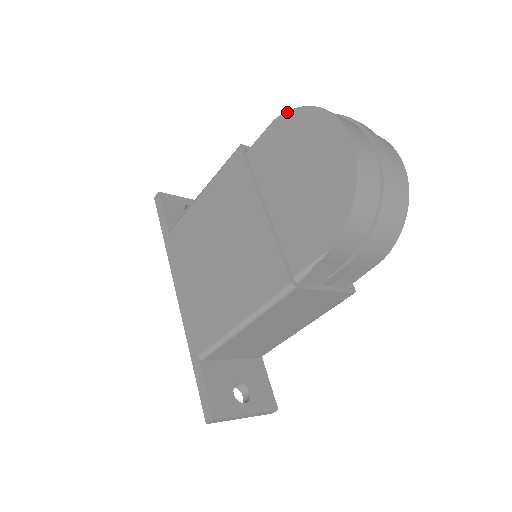
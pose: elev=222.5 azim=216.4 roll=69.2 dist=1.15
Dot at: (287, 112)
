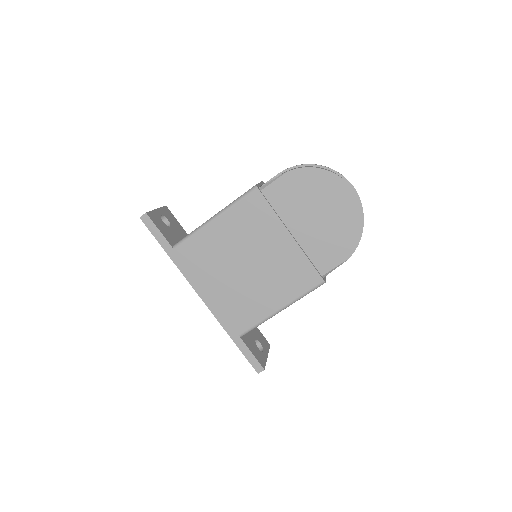
Dot at: (300, 168)
